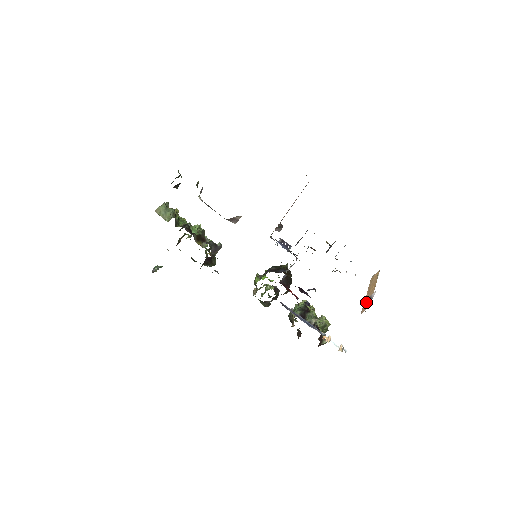
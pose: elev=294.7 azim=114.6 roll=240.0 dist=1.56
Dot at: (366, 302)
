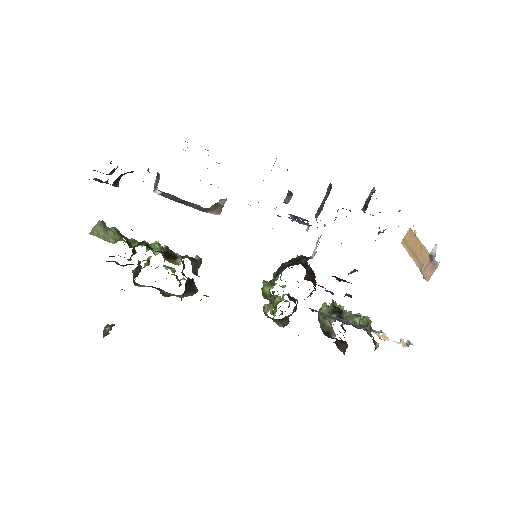
Dot at: (424, 266)
